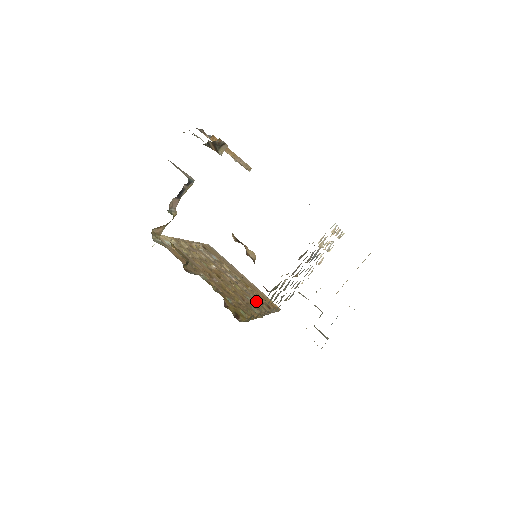
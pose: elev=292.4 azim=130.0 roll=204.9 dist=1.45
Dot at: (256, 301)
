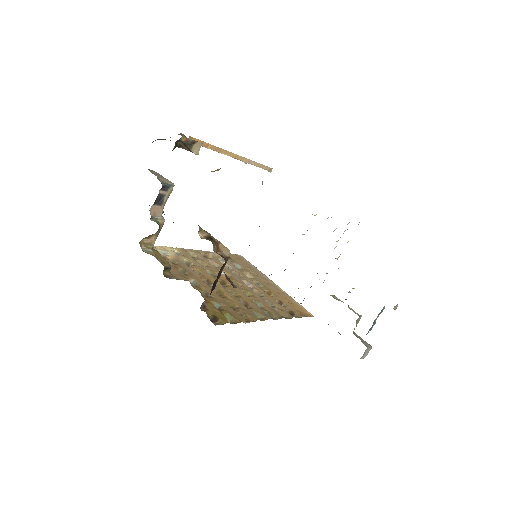
Dot at: (270, 307)
